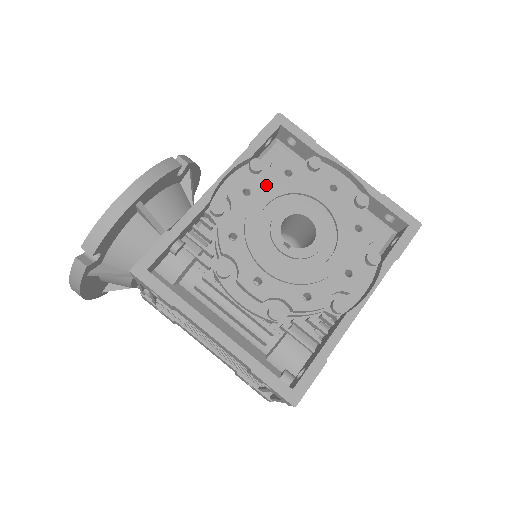
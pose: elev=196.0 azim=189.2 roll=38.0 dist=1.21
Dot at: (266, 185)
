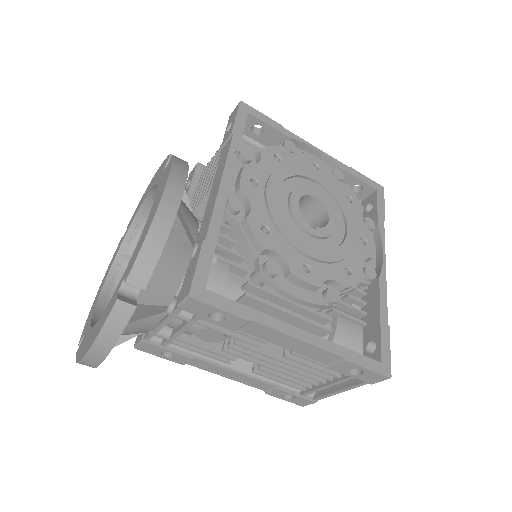
Dot at: (266, 173)
